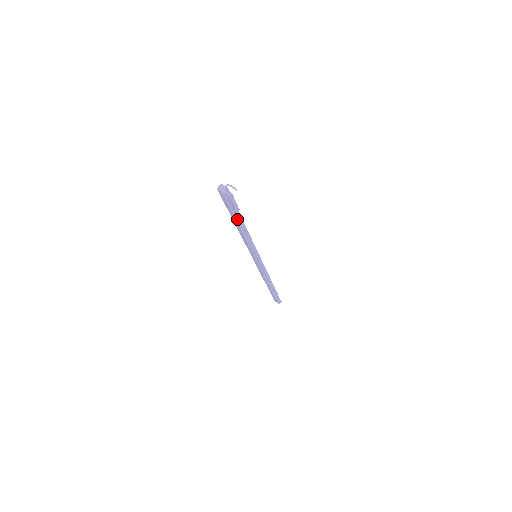
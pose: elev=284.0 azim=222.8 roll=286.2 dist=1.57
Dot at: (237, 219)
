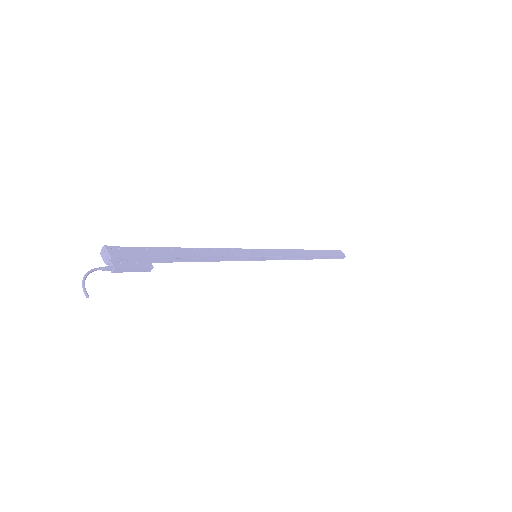
Dot at: (173, 260)
